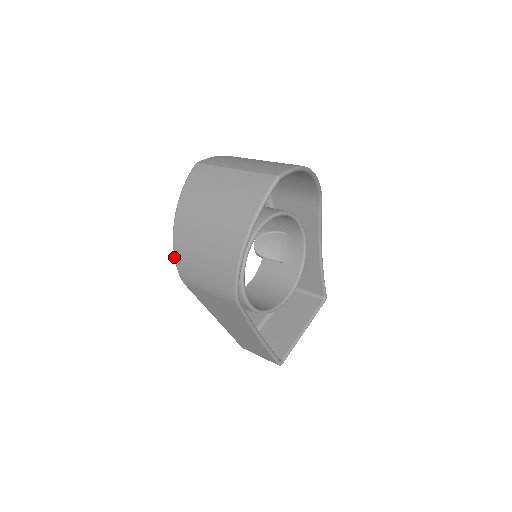
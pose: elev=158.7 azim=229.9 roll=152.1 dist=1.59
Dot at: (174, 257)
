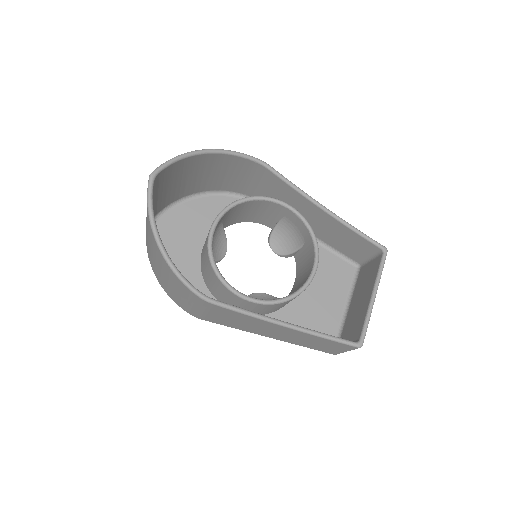
Dot at: (174, 301)
